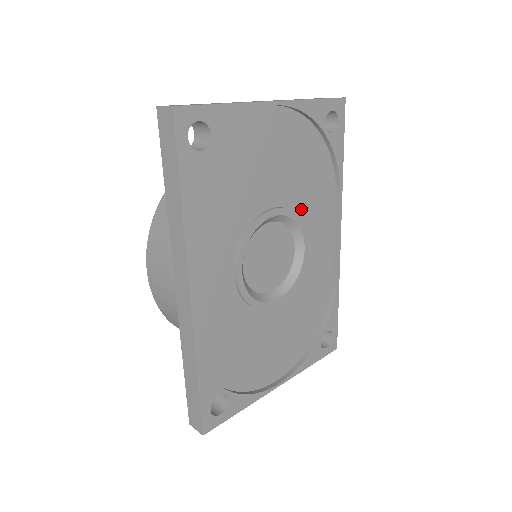
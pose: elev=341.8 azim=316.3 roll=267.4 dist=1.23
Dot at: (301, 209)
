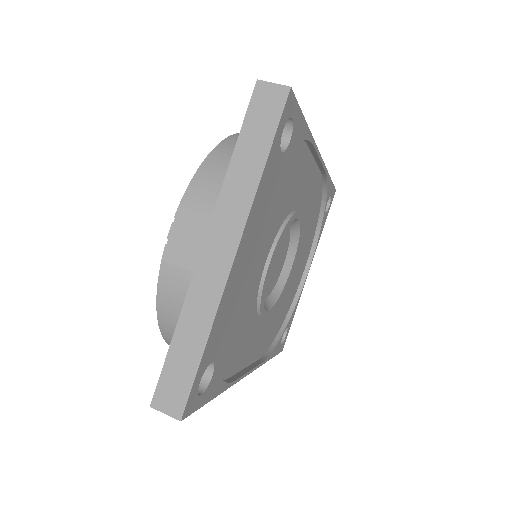
Dot at: (285, 213)
